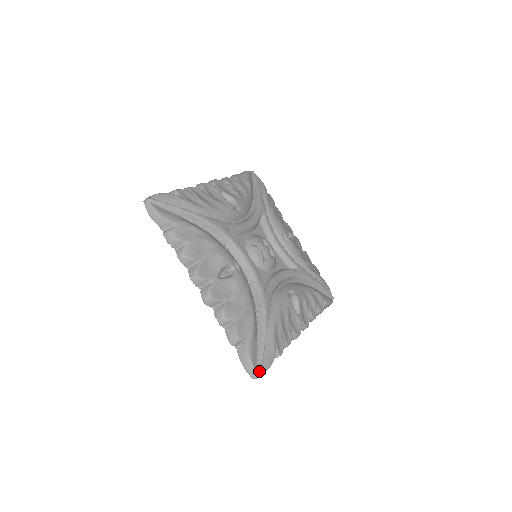
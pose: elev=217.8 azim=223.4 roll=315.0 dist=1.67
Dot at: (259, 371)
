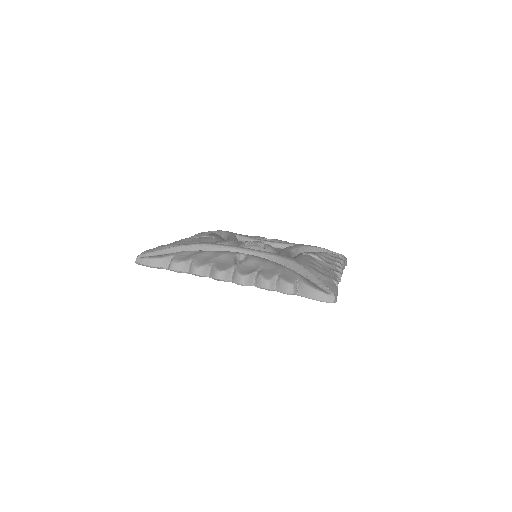
Dot at: (331, 292)
